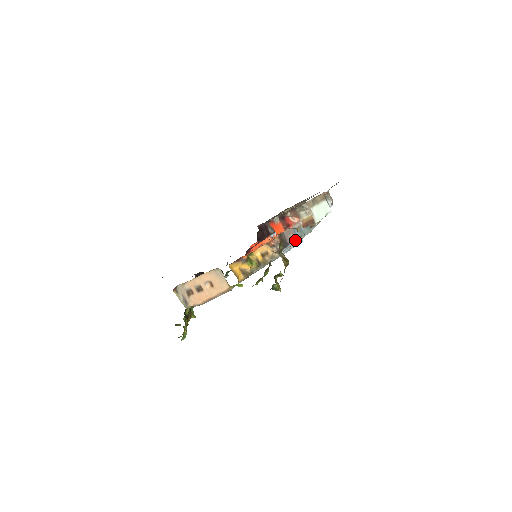
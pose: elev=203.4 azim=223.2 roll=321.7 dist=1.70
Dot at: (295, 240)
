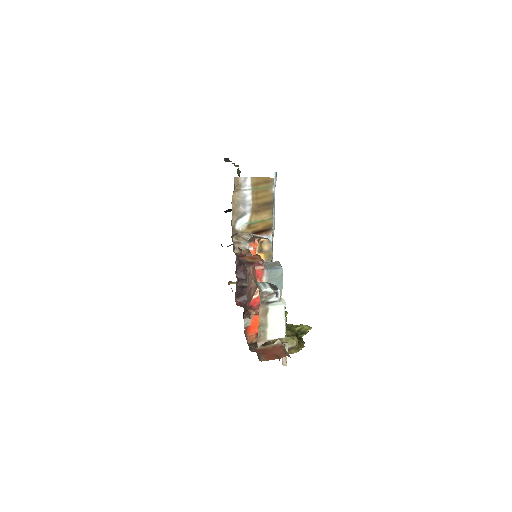
Dot at: occluded
